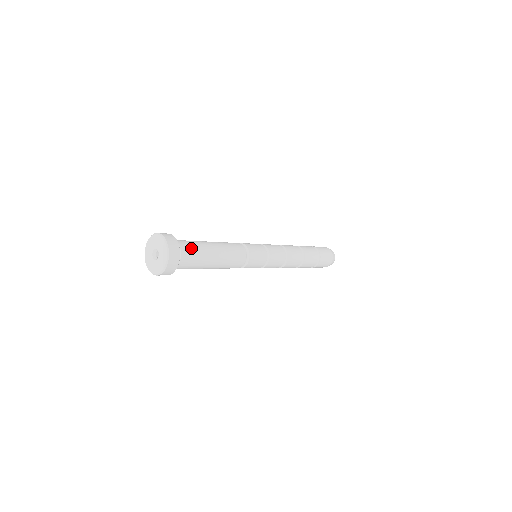
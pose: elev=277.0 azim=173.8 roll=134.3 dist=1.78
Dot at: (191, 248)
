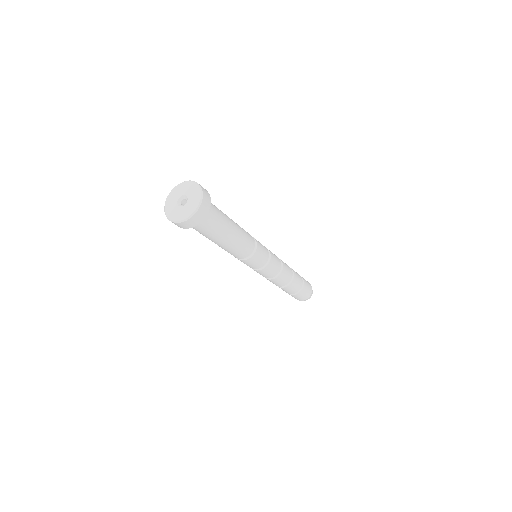
Dot at: occluded
